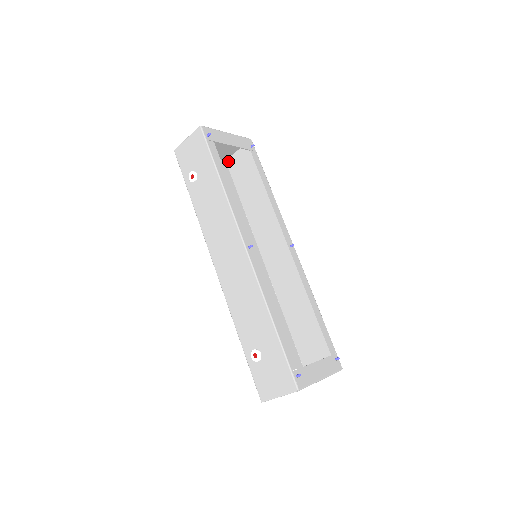
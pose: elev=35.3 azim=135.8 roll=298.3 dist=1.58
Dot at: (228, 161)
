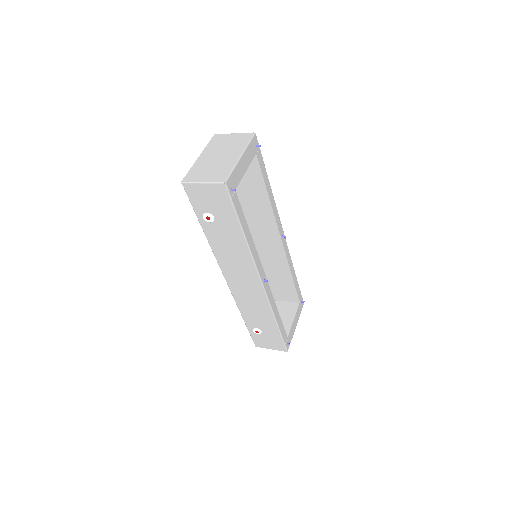
Dot at: occluded
